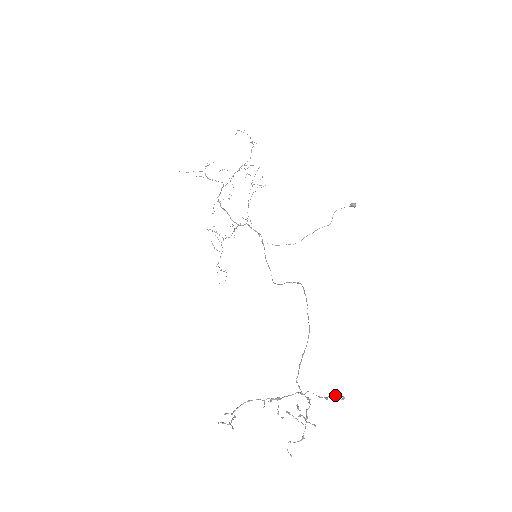
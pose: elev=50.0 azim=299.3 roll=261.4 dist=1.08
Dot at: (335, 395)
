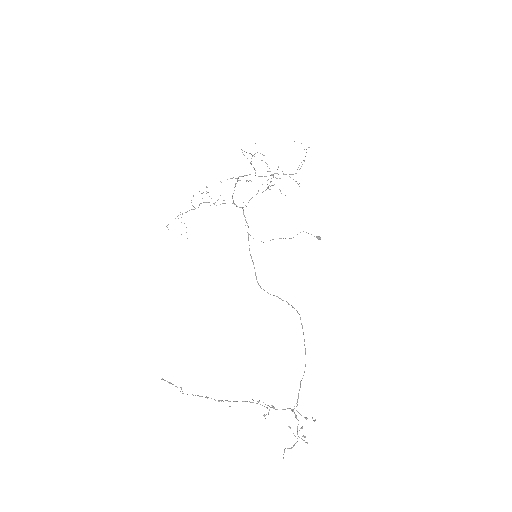
Dot at: (312, 418)
